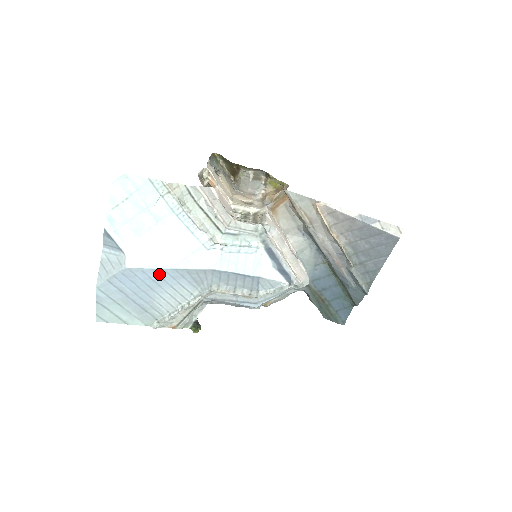
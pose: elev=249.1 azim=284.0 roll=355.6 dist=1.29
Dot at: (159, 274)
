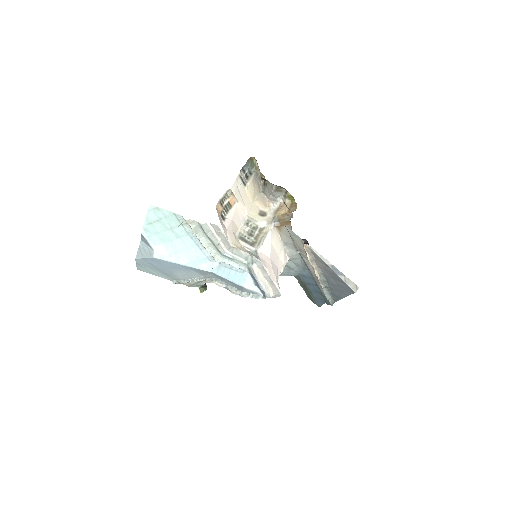
Dot at: (176, 265)
